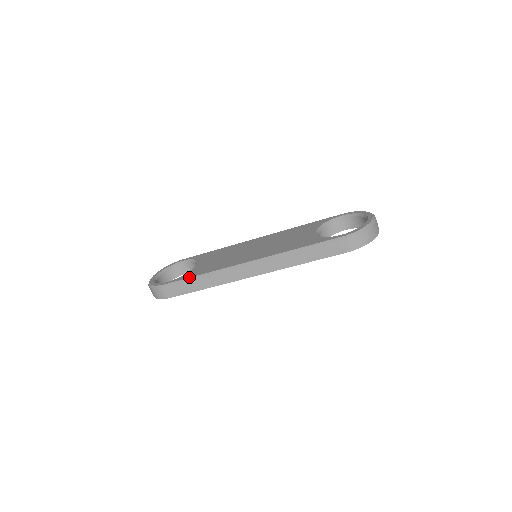
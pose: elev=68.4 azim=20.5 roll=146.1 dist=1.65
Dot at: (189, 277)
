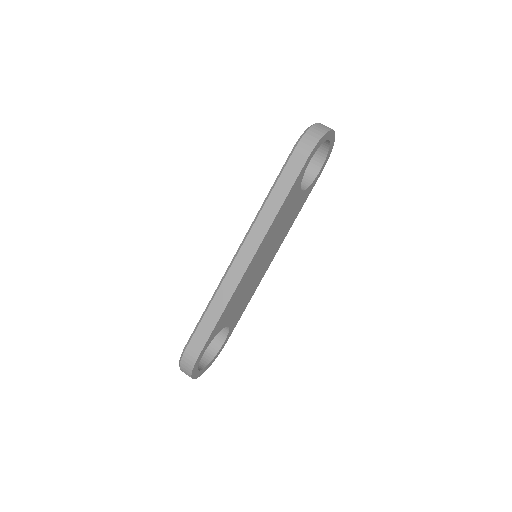
Dot at: occluded
